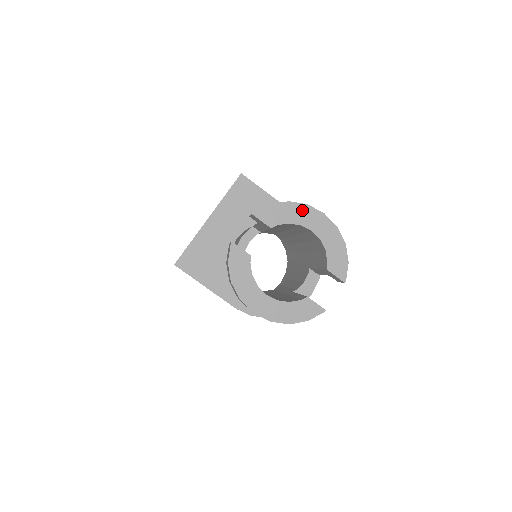
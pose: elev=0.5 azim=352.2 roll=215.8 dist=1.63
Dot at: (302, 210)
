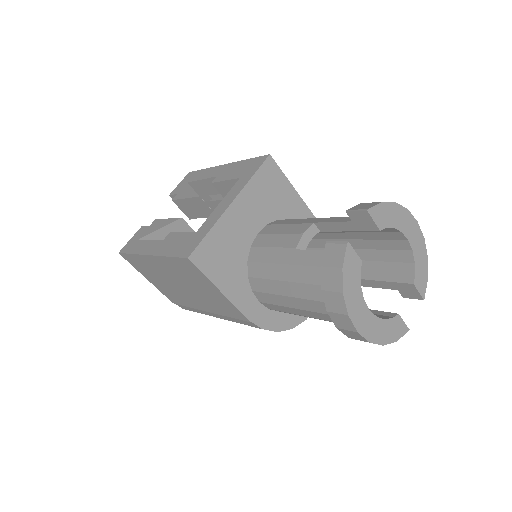
Dot at: (404, 214)
